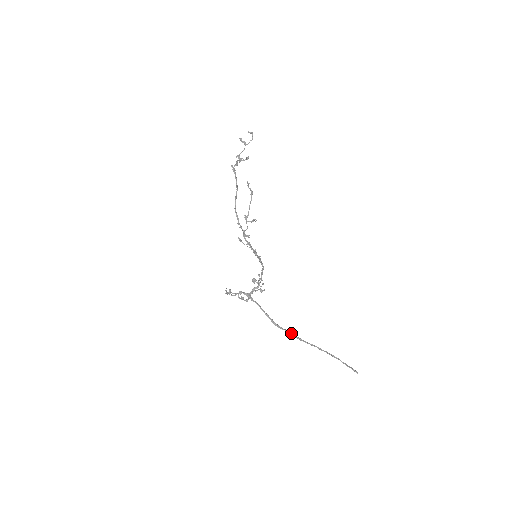
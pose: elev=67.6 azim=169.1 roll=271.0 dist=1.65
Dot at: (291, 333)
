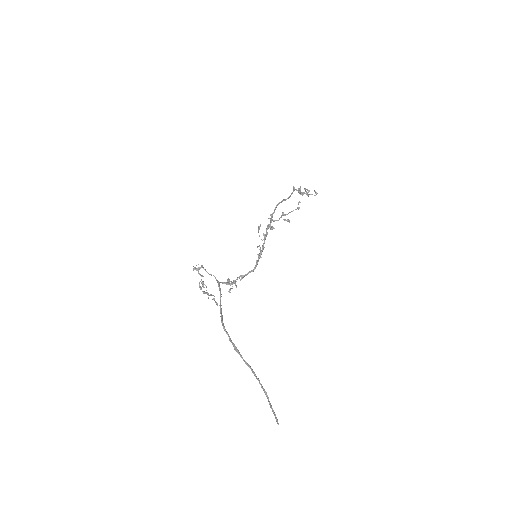
Dot at: occluded
